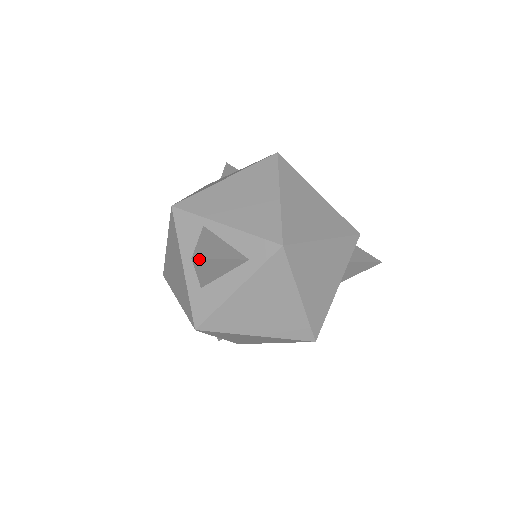
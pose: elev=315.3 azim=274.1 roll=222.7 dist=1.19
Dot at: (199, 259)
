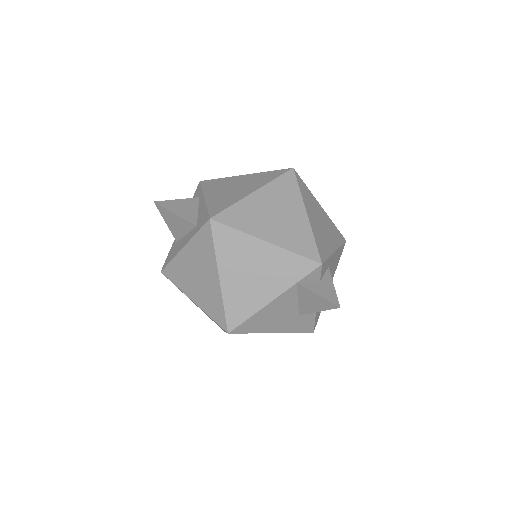
Dot at: (159, 205)
